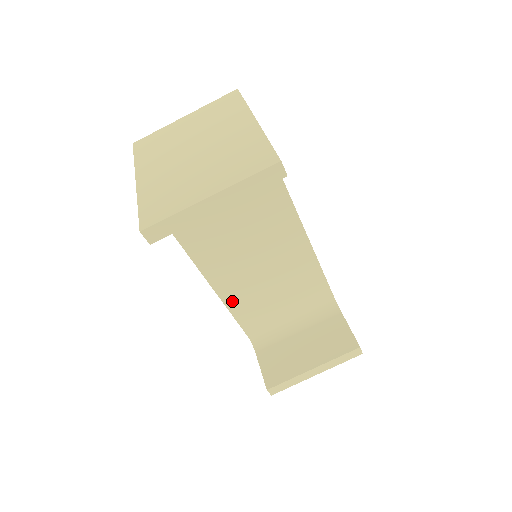
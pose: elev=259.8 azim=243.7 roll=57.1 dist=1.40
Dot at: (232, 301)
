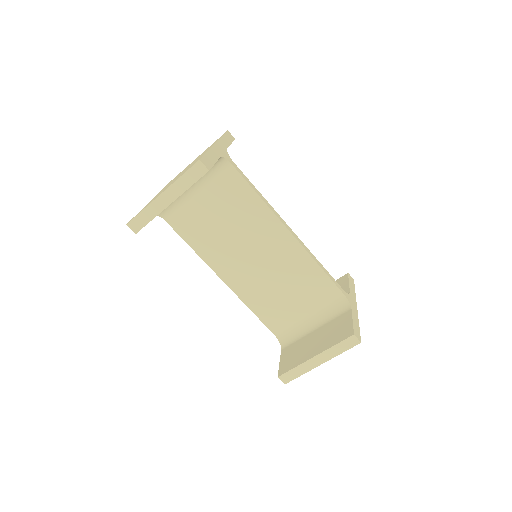
Dot at: (248, 299)
